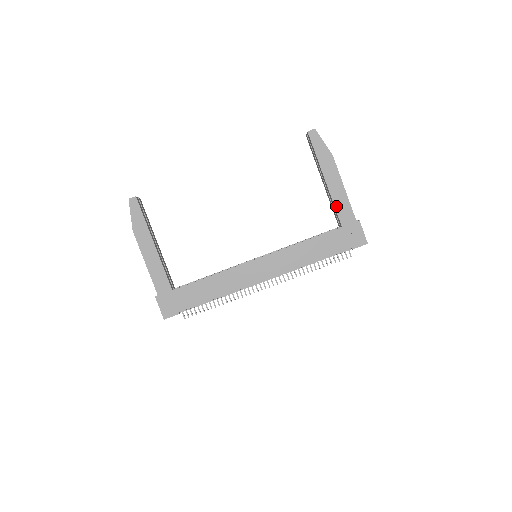
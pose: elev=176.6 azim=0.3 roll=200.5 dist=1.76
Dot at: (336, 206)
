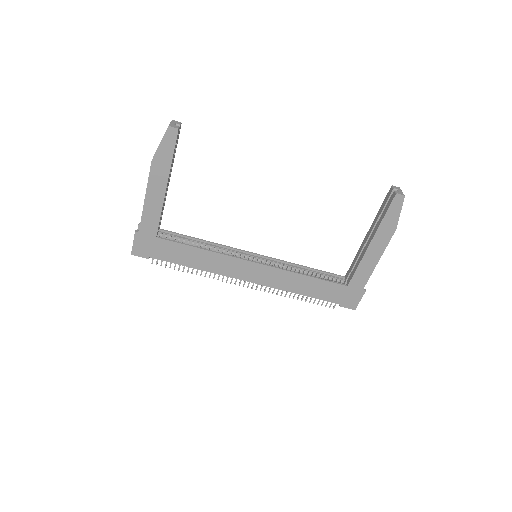
Dot at: (359, 269)
